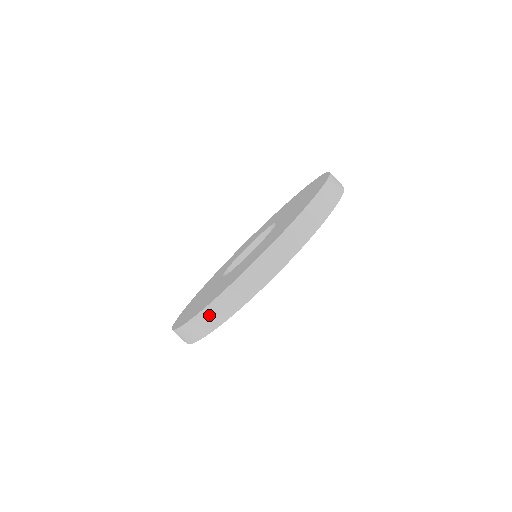
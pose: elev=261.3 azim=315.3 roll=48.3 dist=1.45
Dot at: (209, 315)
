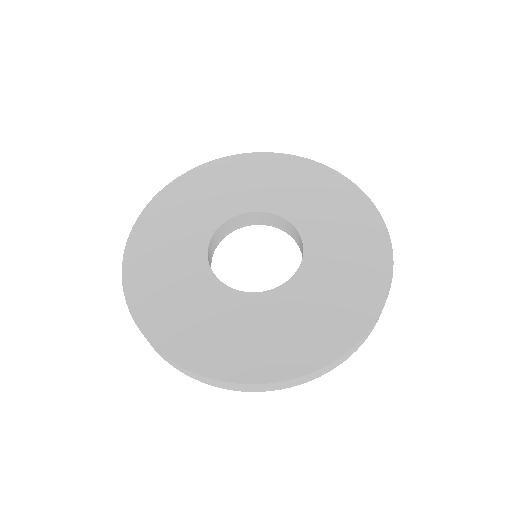
Dot at: occluded
